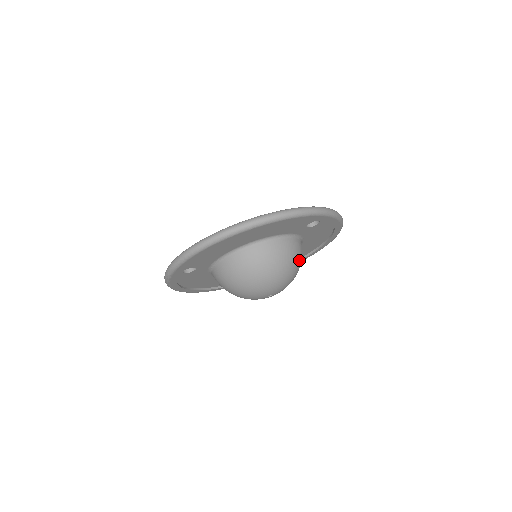
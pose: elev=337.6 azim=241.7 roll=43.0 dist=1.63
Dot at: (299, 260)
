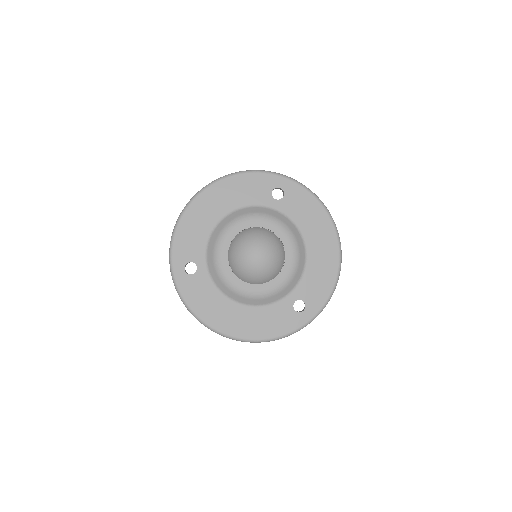
Dot at: occluded
